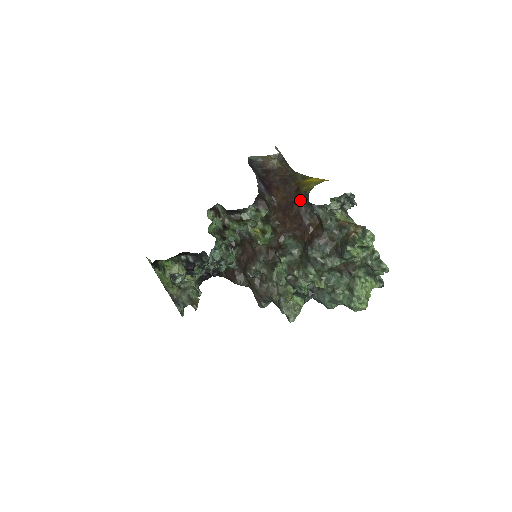
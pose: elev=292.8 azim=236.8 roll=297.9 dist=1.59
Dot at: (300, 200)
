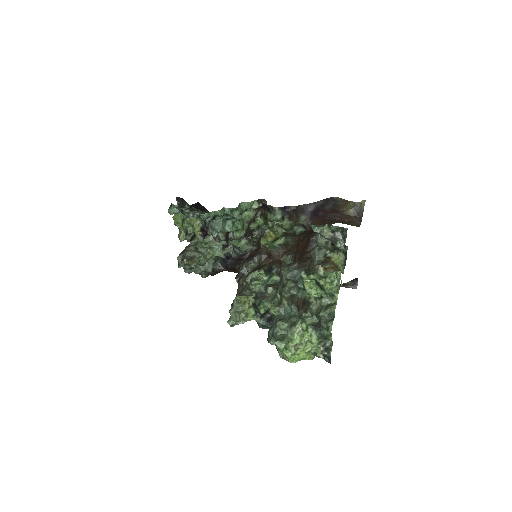
Dot at: occluded
